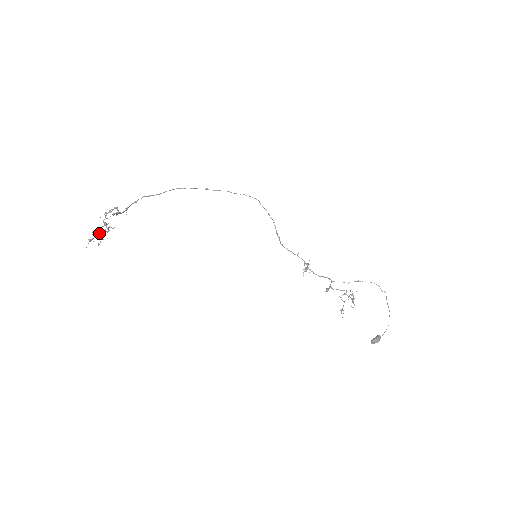
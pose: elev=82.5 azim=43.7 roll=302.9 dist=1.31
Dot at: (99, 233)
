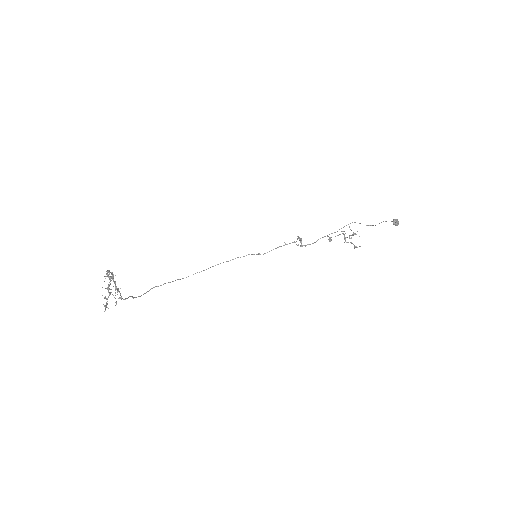
Dot at: (110, 293)
